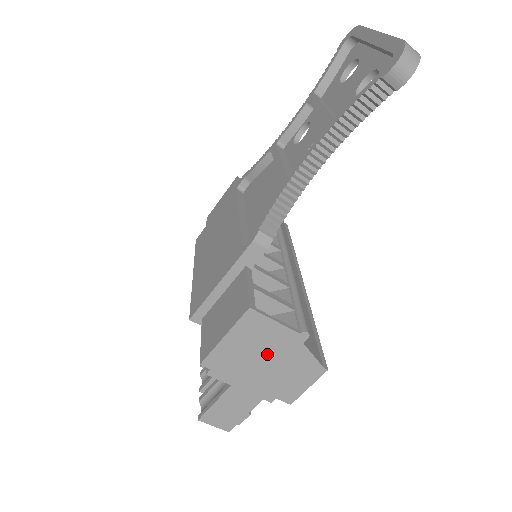
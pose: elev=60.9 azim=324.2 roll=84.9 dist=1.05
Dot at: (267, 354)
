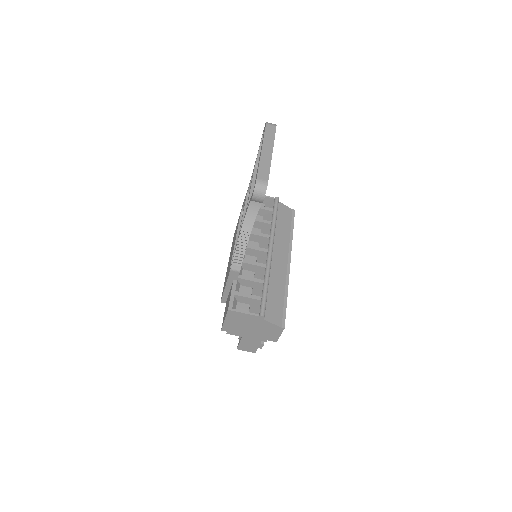
Dot at: (249, 325)
